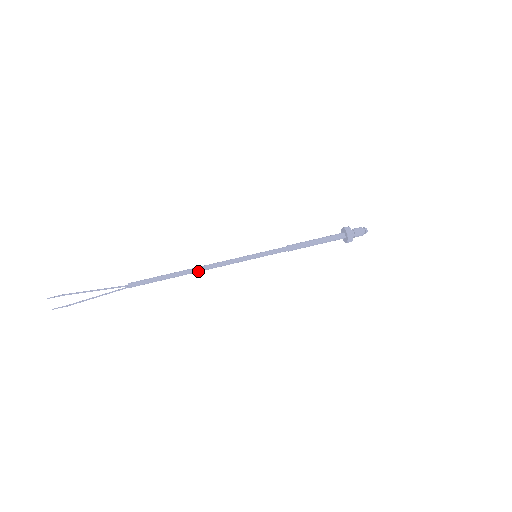
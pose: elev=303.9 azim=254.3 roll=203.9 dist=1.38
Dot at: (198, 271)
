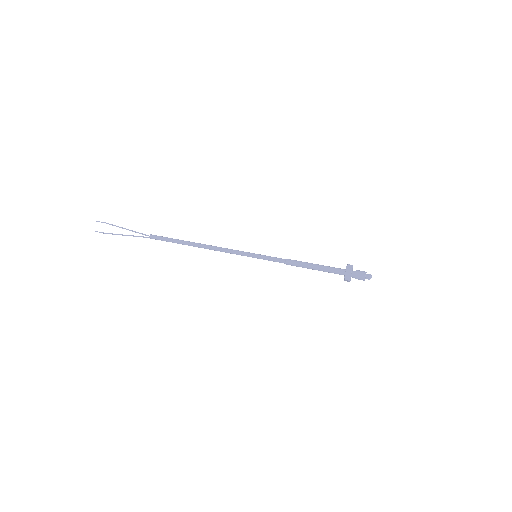
Dot at: (204, 247)
